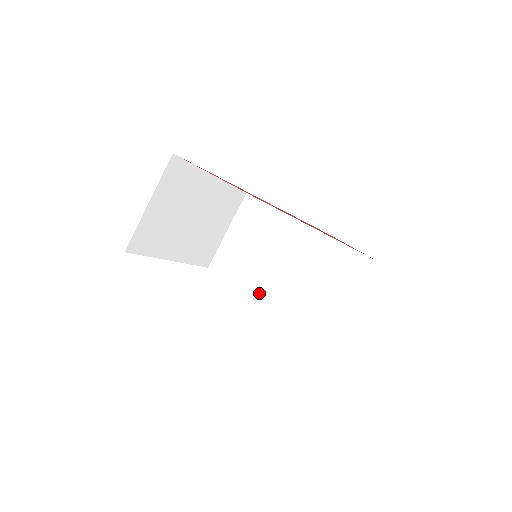
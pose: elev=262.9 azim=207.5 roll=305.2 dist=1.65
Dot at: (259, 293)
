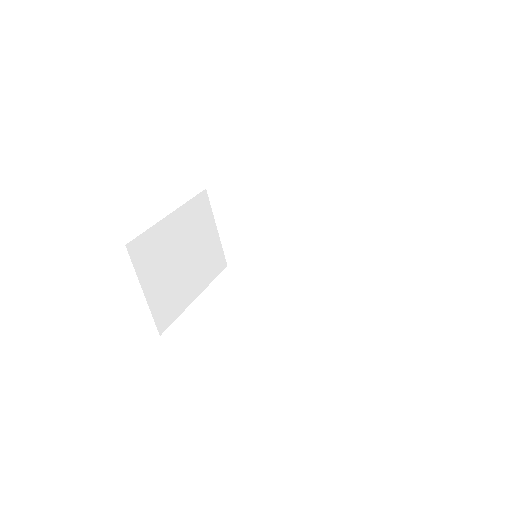
Dot at: (281, 260)
